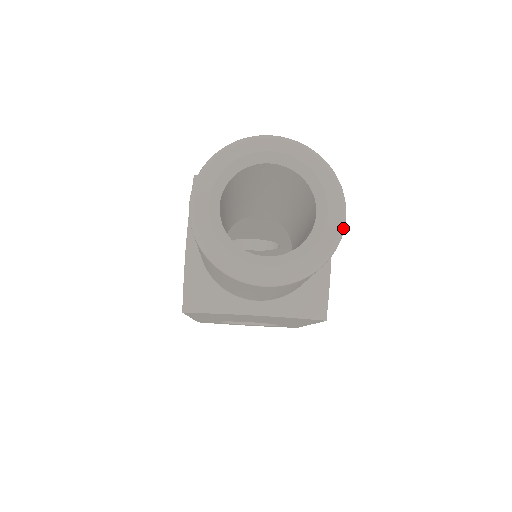
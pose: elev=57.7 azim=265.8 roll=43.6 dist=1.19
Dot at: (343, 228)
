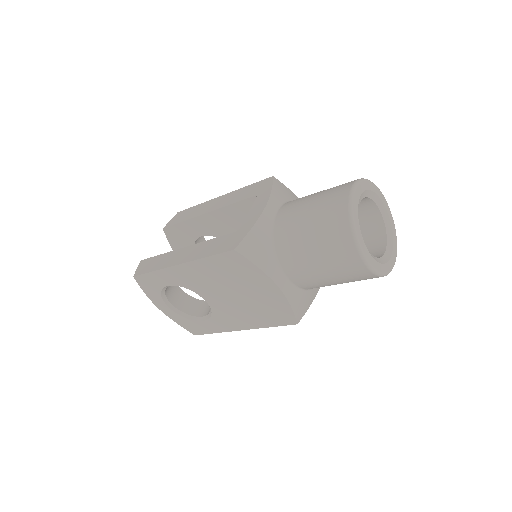
Dot at: occluded
